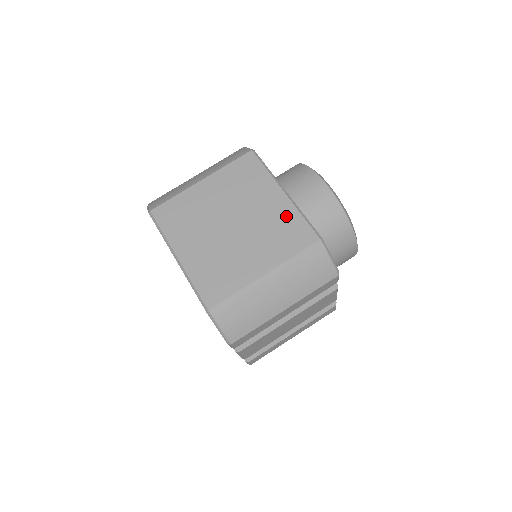
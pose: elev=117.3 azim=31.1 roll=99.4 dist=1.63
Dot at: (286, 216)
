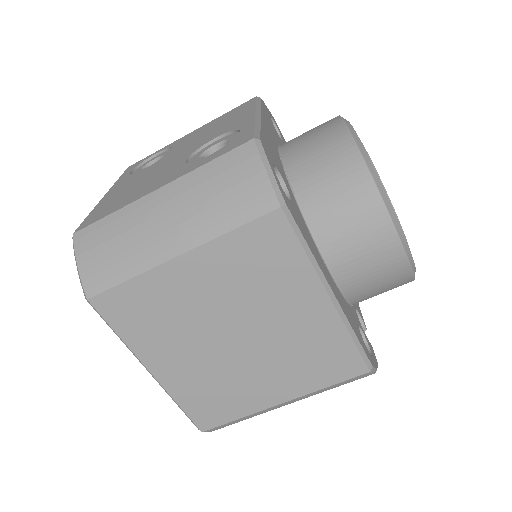
Dot at: (326, 336)
